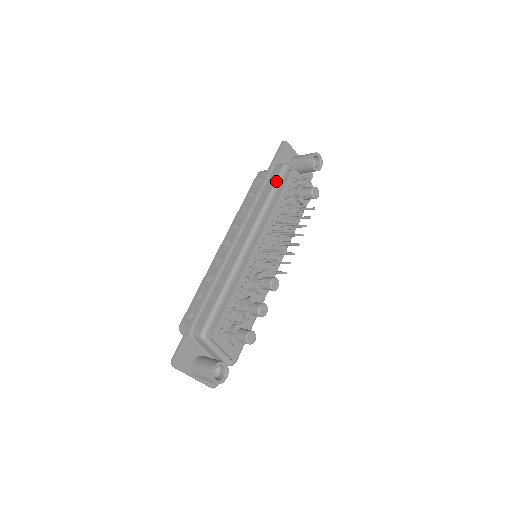
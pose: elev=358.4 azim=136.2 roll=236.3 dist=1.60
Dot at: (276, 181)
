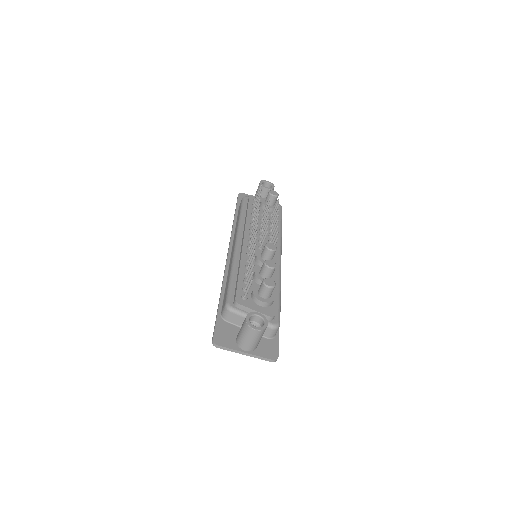
Dot at: (241, 206)
